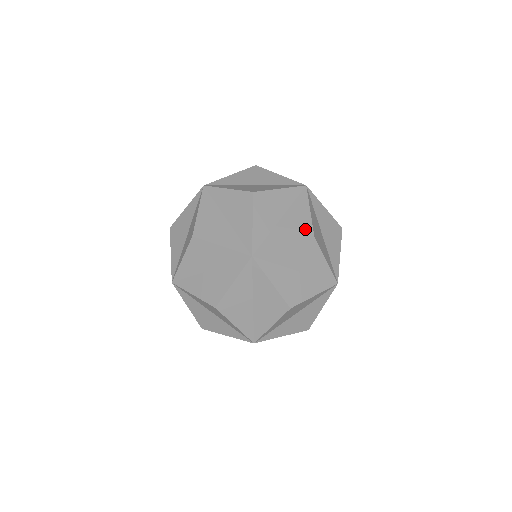
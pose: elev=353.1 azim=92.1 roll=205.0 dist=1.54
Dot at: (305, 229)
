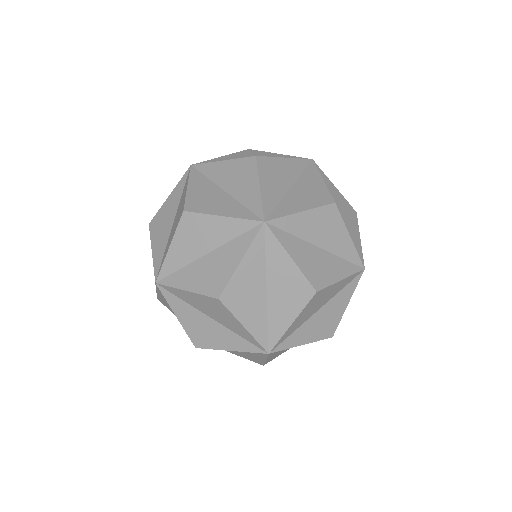
Dot at: (322, 196)
